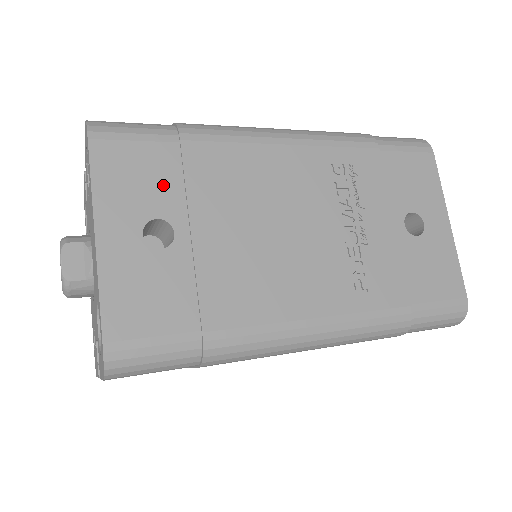
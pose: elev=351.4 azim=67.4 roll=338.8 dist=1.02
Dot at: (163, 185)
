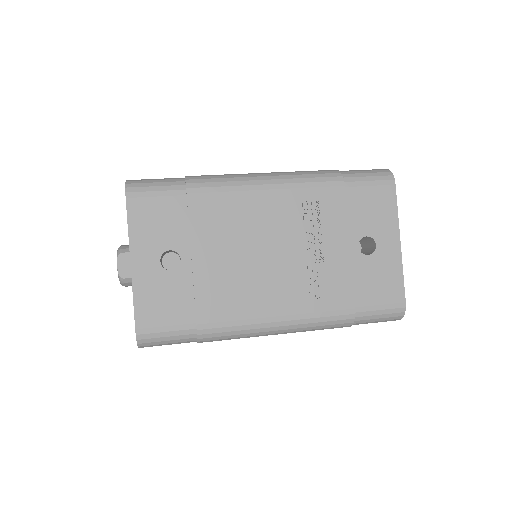
Dot at: (174, 227)
